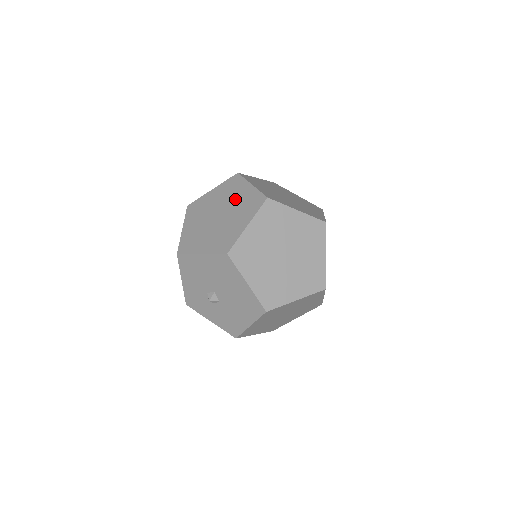
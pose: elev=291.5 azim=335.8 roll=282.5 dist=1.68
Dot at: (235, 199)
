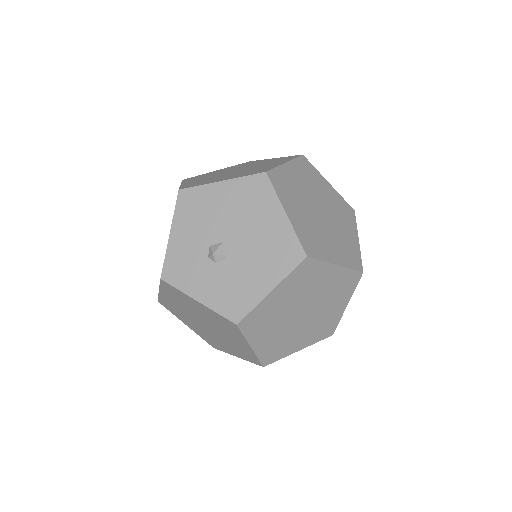
Dot at: (256, 164)
